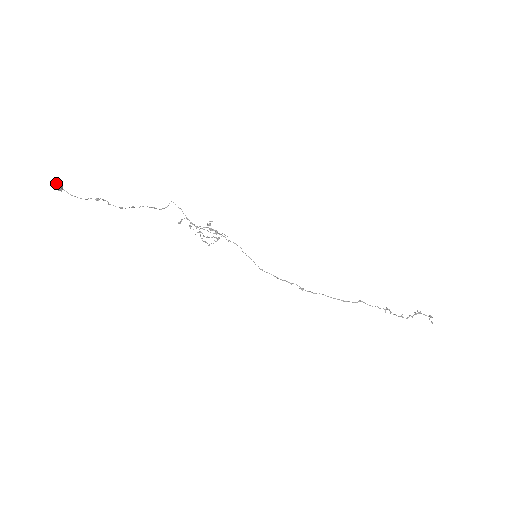
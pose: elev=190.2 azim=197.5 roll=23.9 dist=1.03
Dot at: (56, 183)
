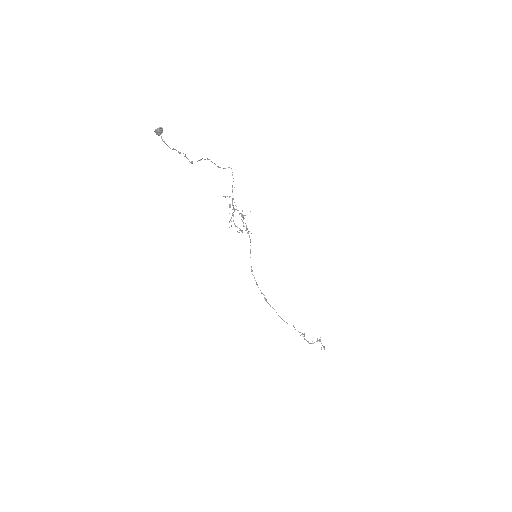
Dot at: (159, 130)
